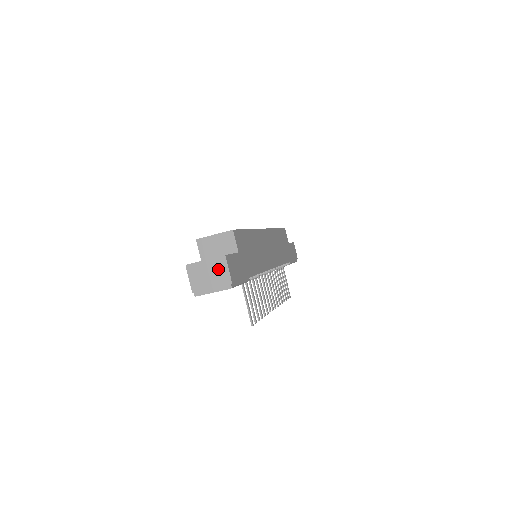
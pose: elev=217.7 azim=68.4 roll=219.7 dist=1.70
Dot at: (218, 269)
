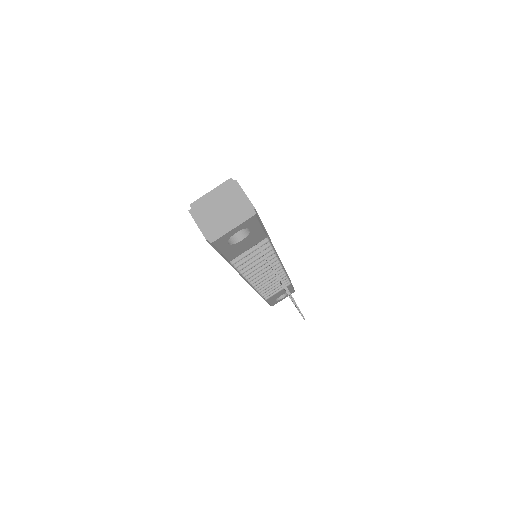
Dot at: (232, 199)
